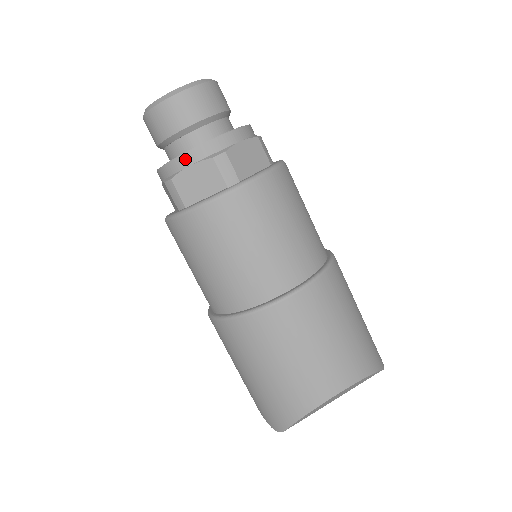
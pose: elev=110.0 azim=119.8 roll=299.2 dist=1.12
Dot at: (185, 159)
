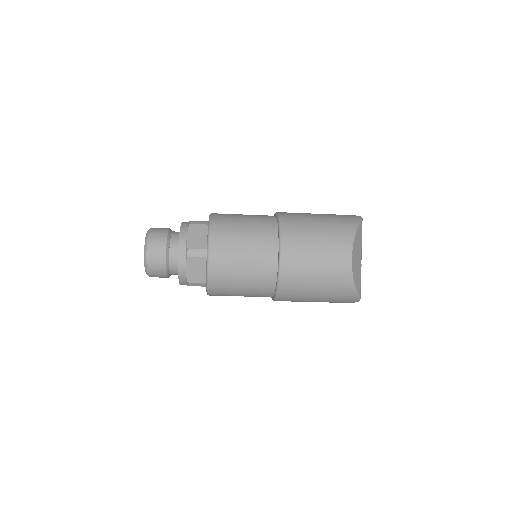
Dot at: (181, 270)
